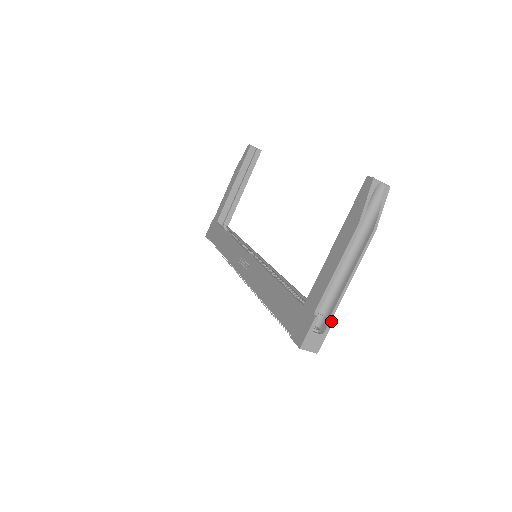
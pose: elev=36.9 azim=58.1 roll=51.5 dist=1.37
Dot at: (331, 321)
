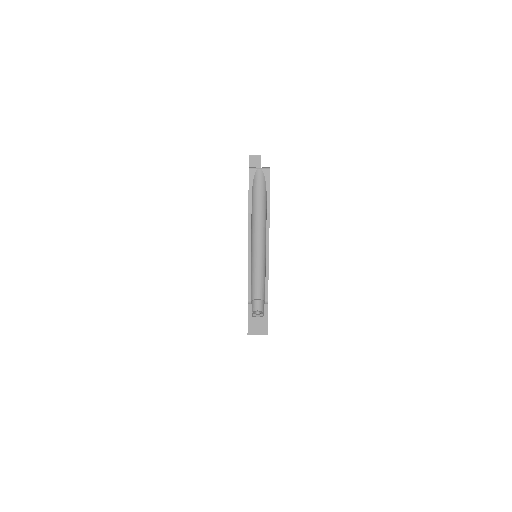
Dot at: (266, 303)
